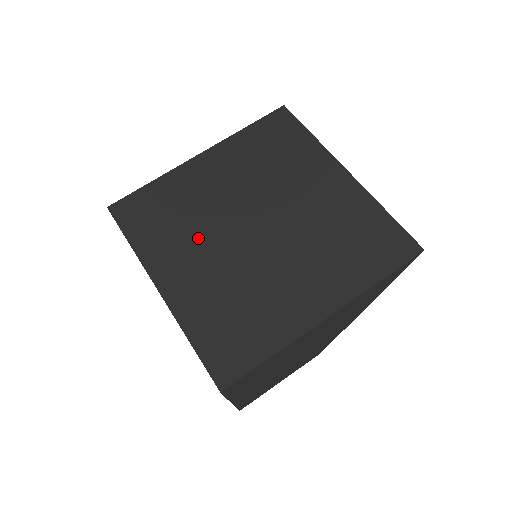
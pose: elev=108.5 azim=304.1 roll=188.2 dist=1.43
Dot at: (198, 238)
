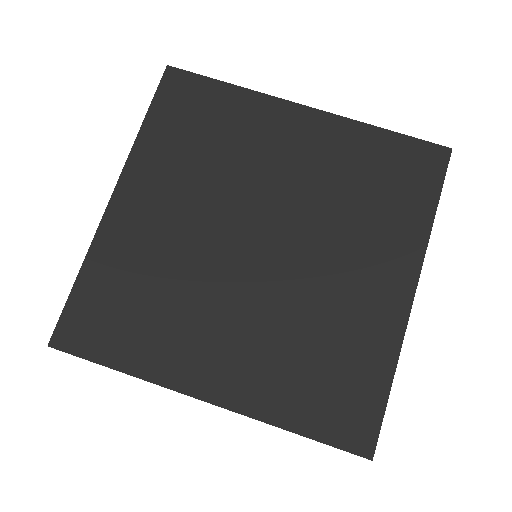
Dot at: (200, 189)
